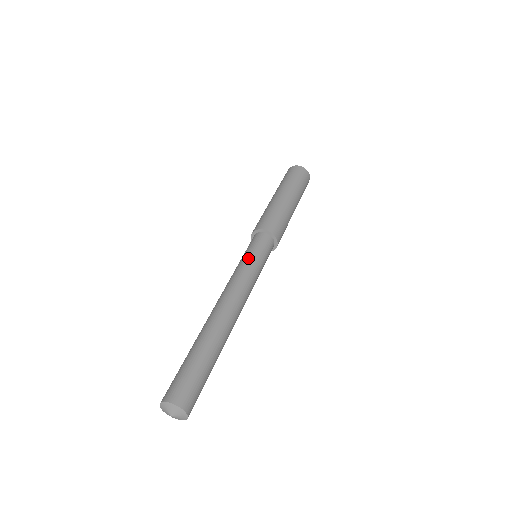
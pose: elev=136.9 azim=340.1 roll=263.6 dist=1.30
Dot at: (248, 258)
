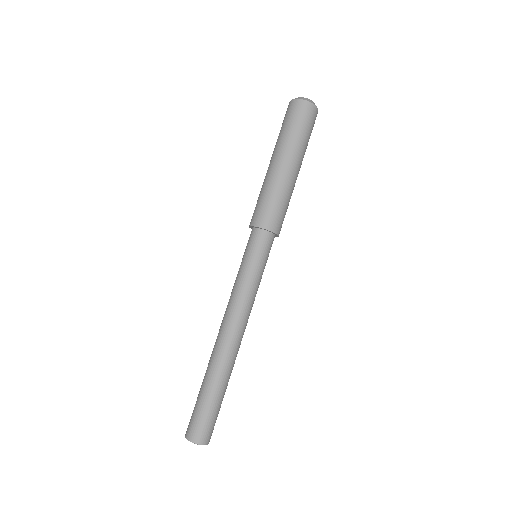
Dot at: (242, 270)
